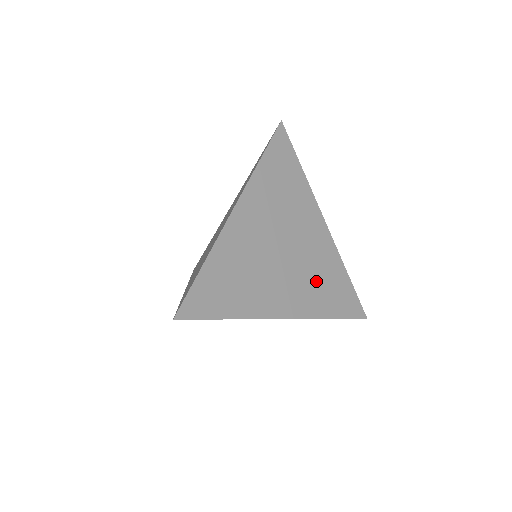
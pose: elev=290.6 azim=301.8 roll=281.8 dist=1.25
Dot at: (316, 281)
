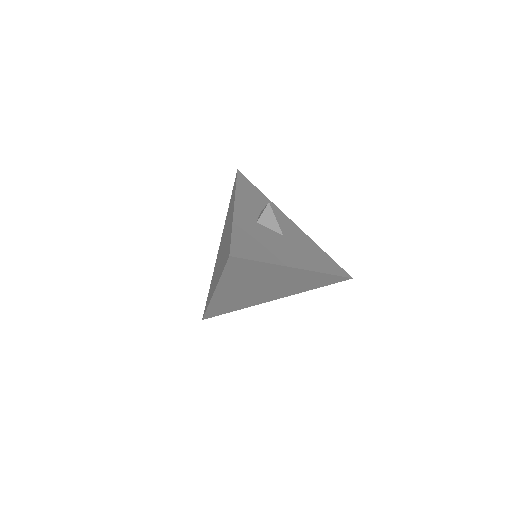
Dot at: (297, 286)
